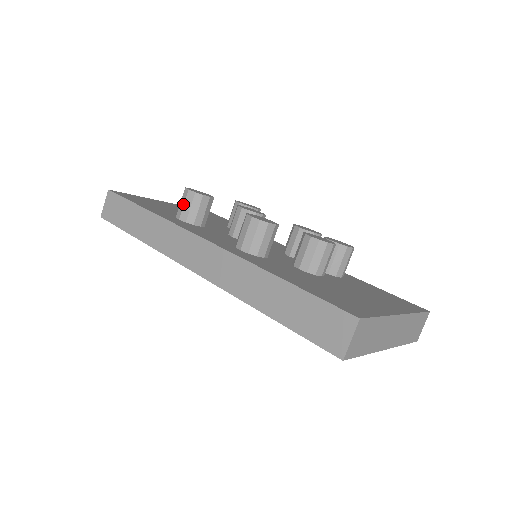
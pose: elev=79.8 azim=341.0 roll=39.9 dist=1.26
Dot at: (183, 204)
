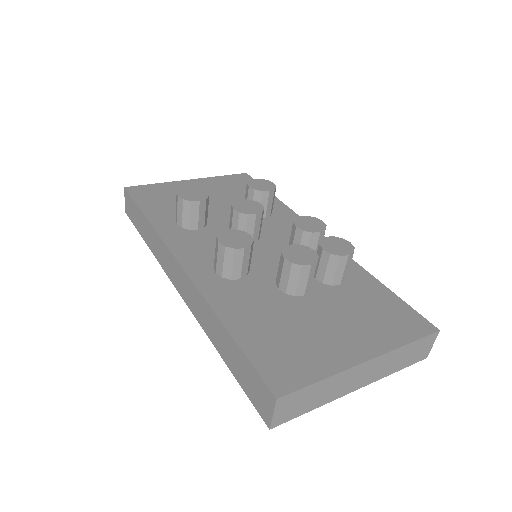
Dot at: (177, 210)
